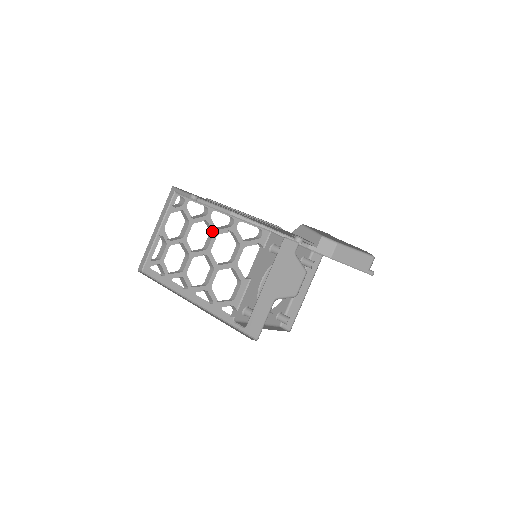
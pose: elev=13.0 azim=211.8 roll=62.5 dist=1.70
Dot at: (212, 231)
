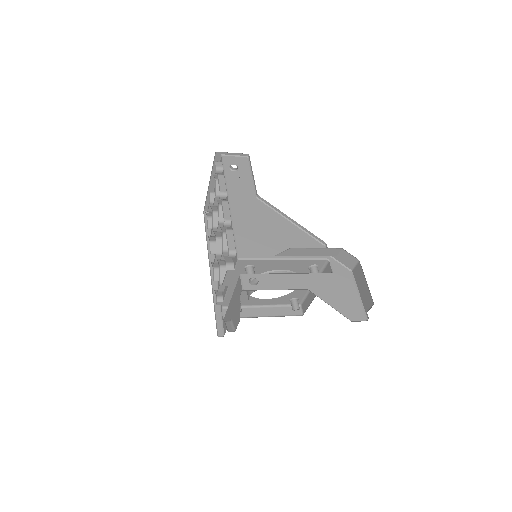
Dot at: occluded
